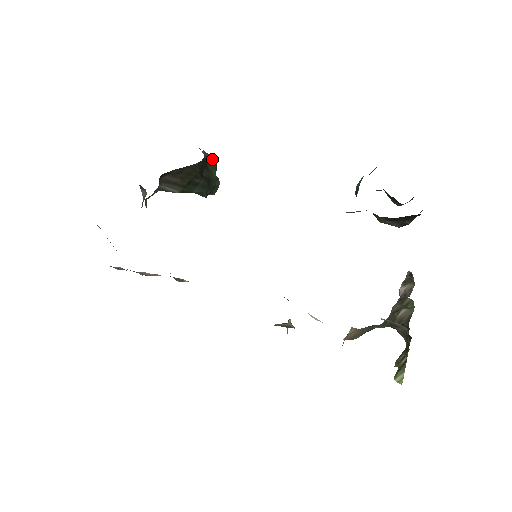
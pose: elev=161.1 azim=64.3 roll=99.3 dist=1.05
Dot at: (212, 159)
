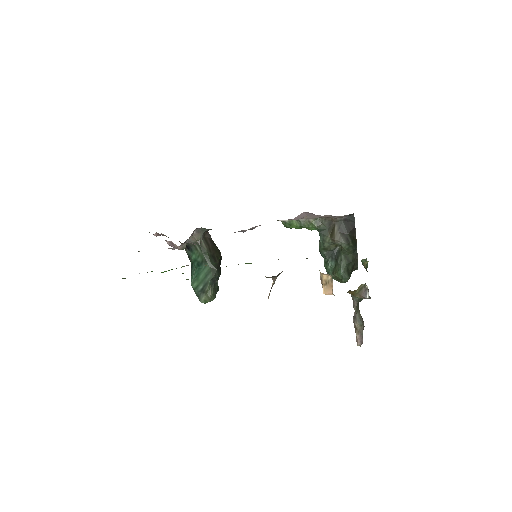
Dot at: occluded
